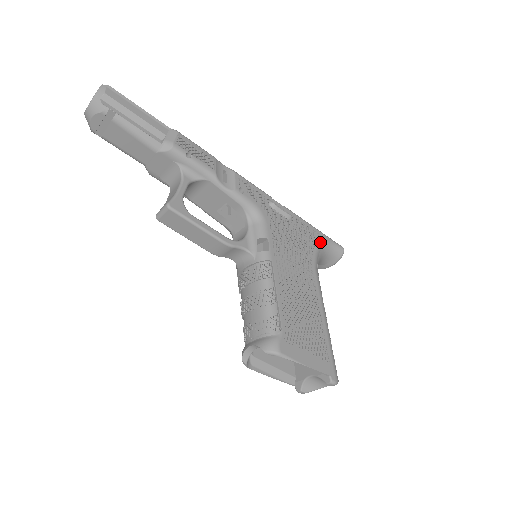
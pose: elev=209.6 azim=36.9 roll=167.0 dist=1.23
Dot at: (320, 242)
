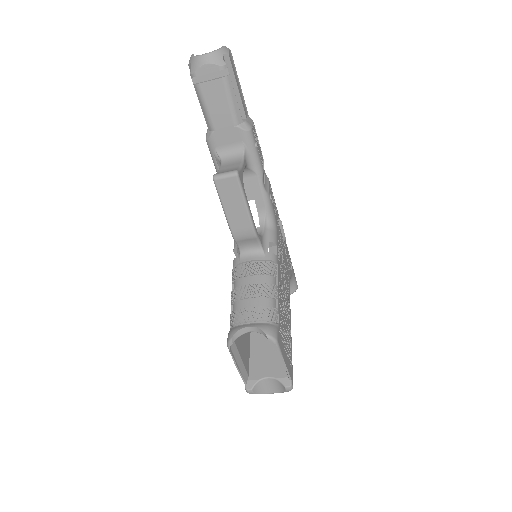
Dot at: (292, 271)
